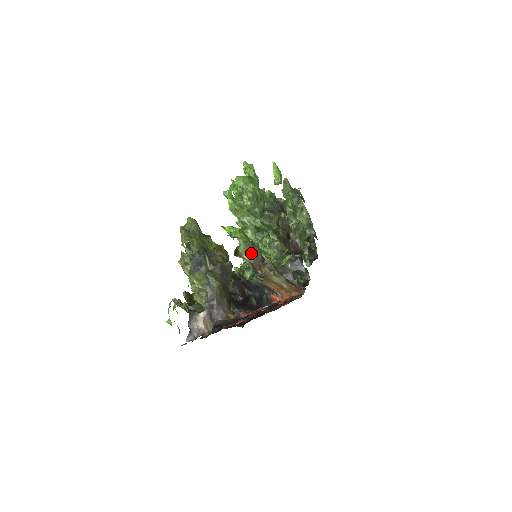
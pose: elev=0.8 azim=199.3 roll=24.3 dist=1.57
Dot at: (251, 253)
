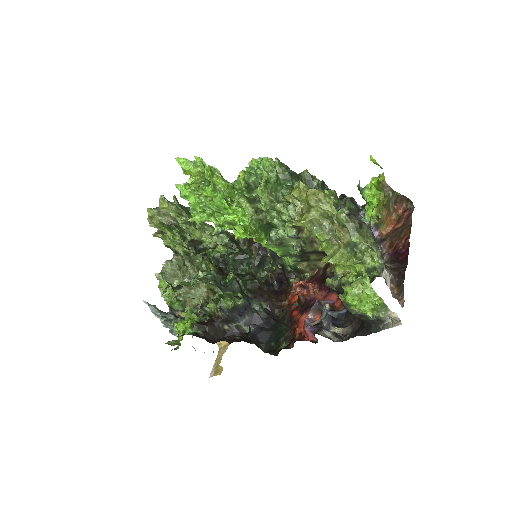
Dot at: occluded
